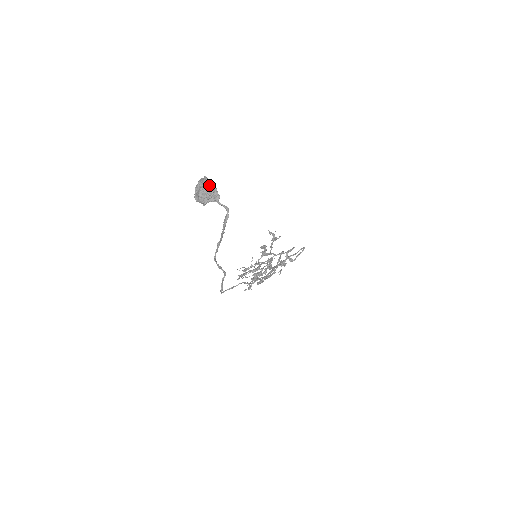
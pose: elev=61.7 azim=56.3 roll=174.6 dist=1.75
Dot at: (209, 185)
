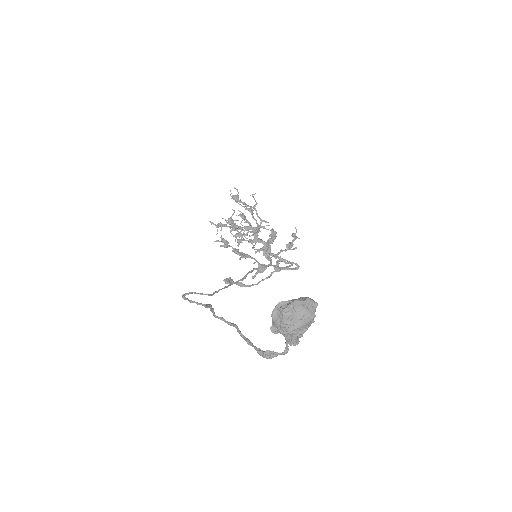
Dot at: (305, 328)
